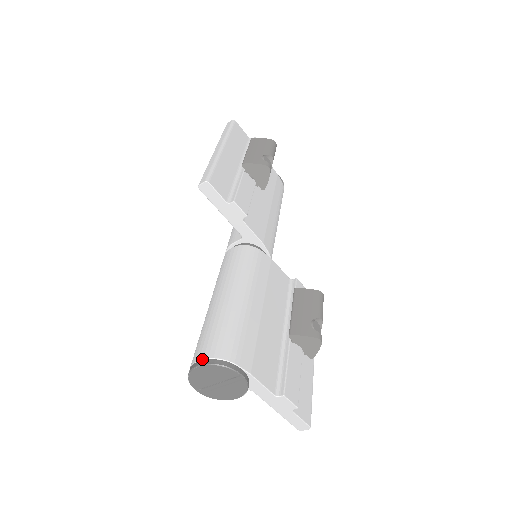
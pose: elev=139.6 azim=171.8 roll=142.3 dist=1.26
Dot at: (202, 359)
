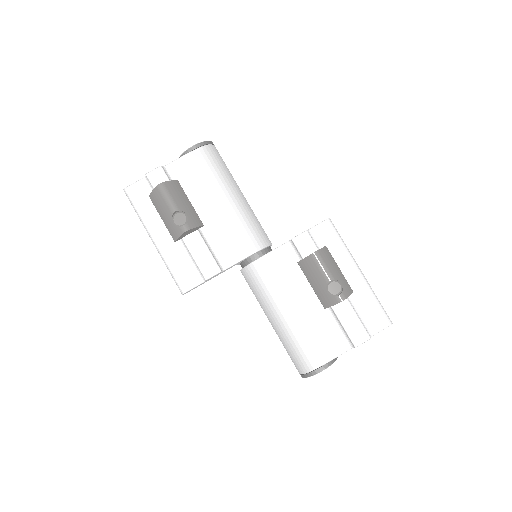
Dot at: (300, 374)
